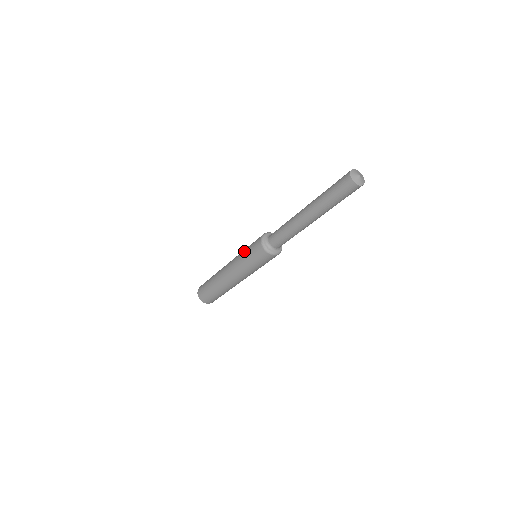
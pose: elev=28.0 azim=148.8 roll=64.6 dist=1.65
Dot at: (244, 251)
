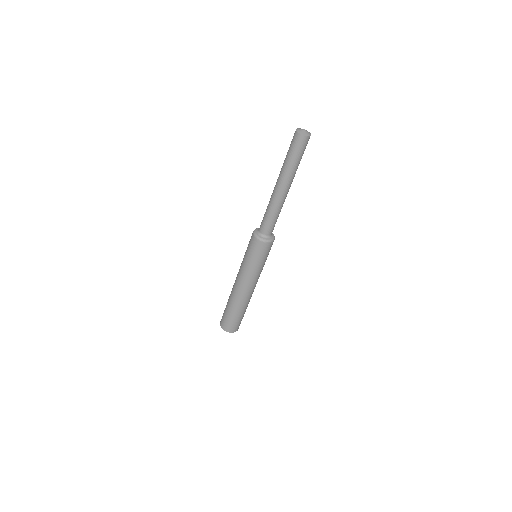
Dot at: occluded
